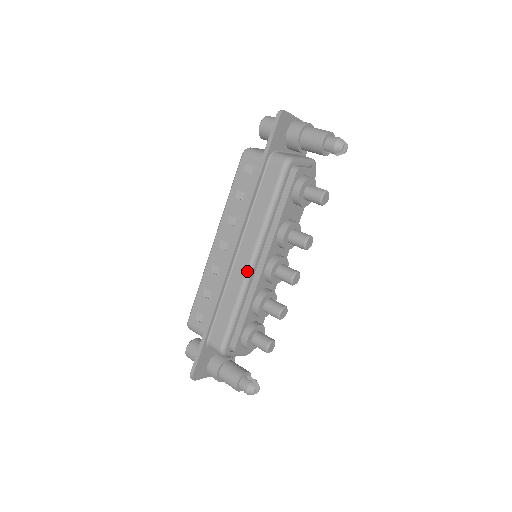
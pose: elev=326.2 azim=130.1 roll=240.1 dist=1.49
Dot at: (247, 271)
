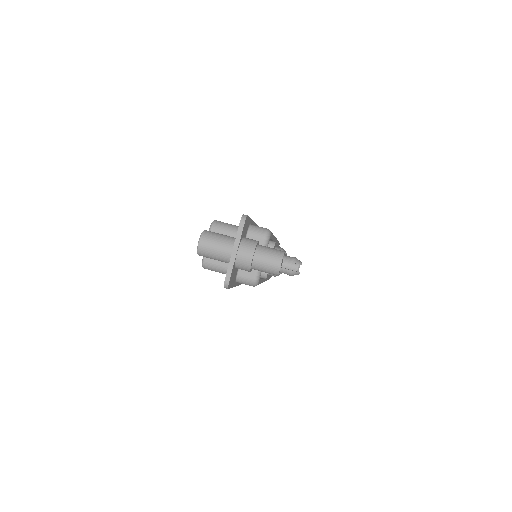
Dot at: occluded
